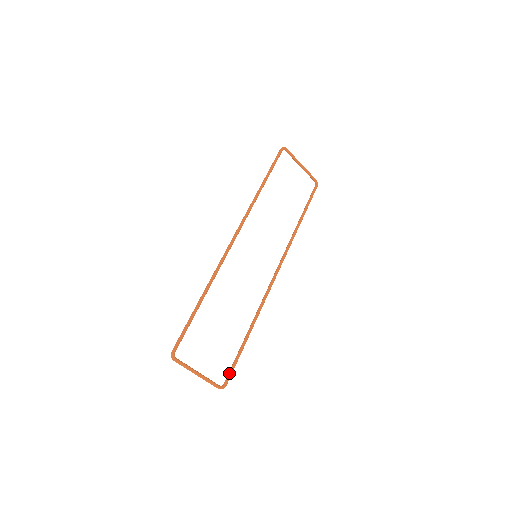
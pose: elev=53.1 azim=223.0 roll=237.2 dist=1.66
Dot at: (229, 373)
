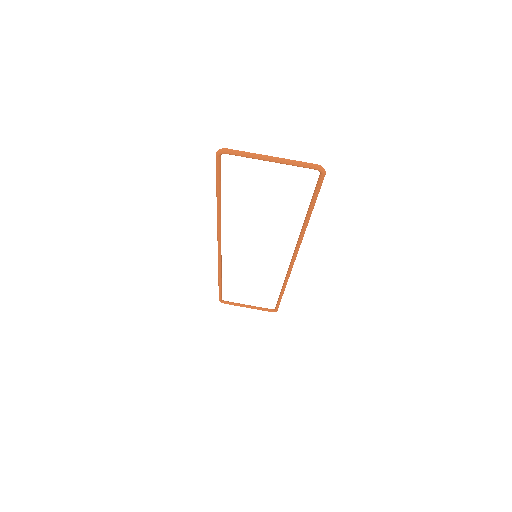
Dot at: occluded
